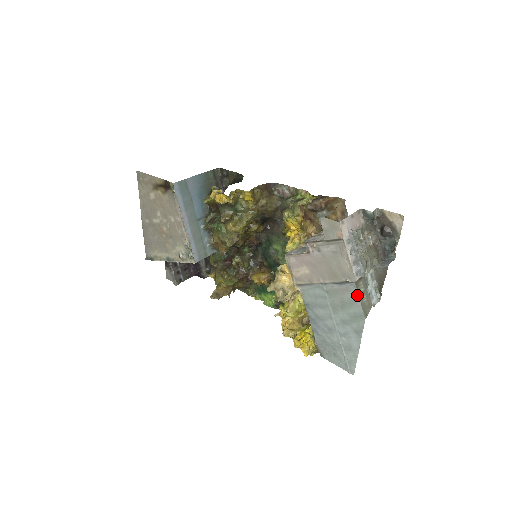
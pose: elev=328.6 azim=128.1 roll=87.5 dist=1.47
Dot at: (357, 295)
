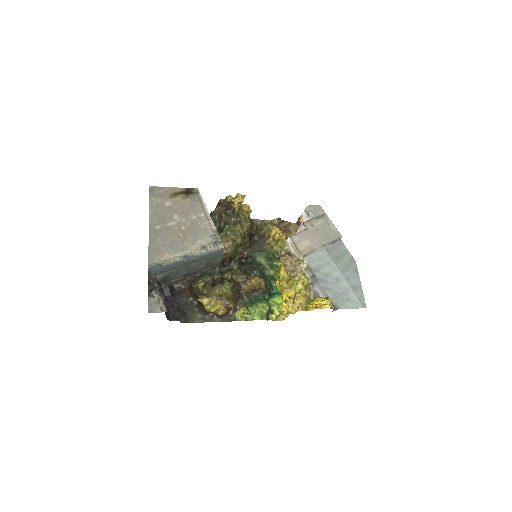
Dot at: (345, 247)
